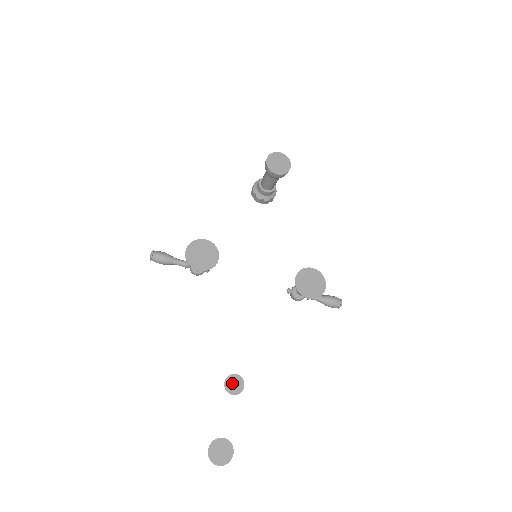
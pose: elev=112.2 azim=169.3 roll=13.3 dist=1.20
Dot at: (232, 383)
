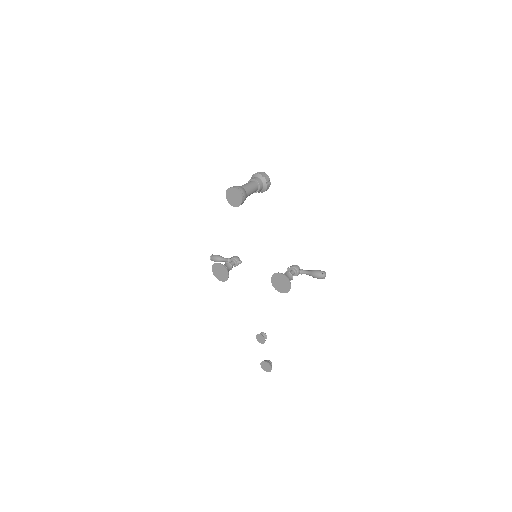
Dot at: (259, 338)
